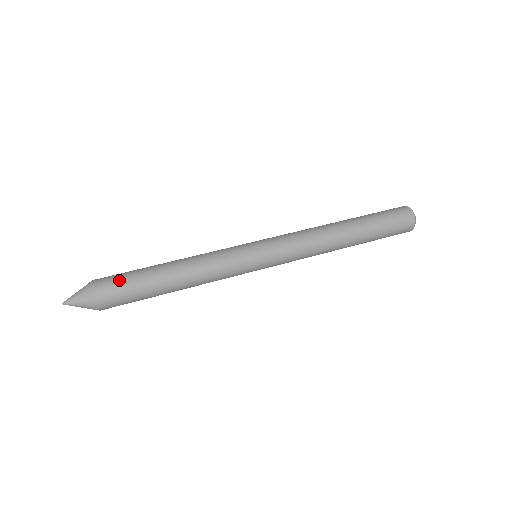
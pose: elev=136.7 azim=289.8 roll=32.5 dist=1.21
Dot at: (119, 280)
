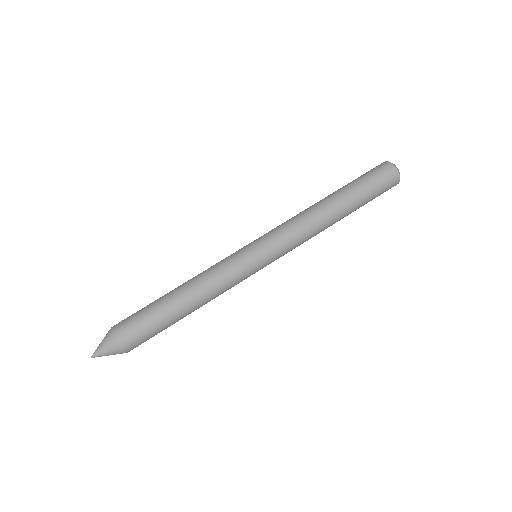
Dot at: (146, 337)
